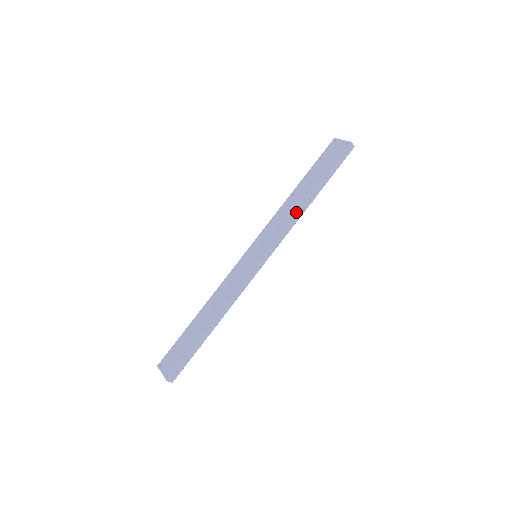
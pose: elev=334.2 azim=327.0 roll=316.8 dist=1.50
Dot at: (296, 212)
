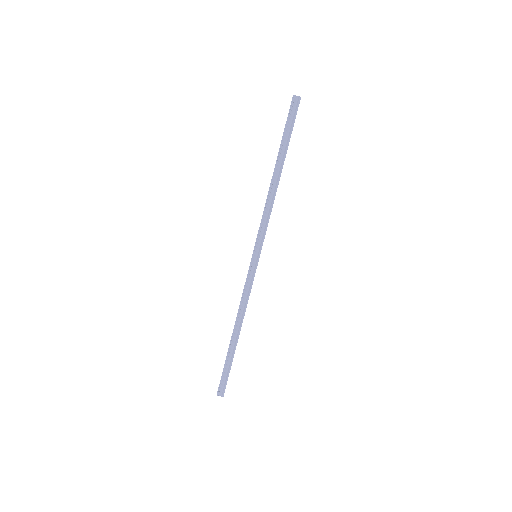
Dot at: occluded
